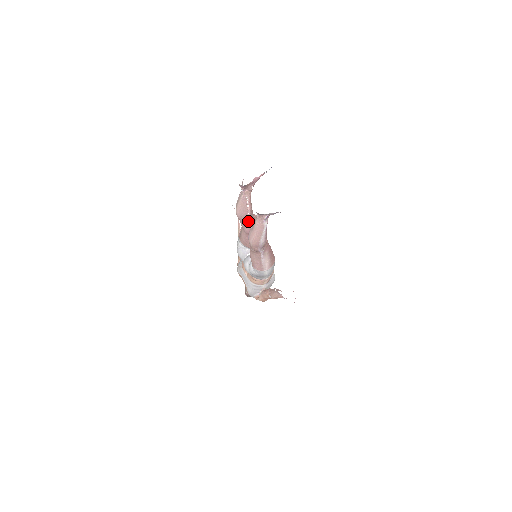
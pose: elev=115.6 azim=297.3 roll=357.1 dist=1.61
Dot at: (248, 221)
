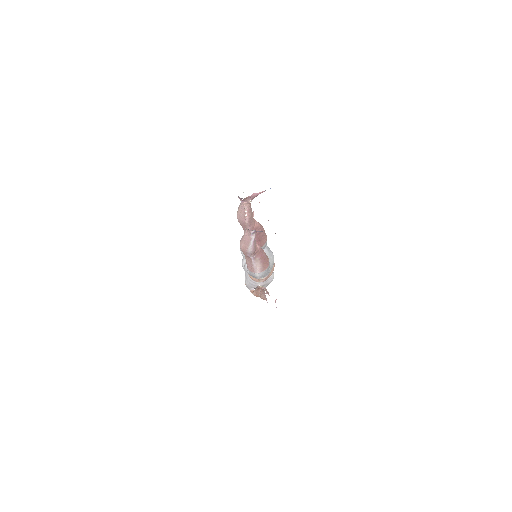
Dot at: (247, 227)
